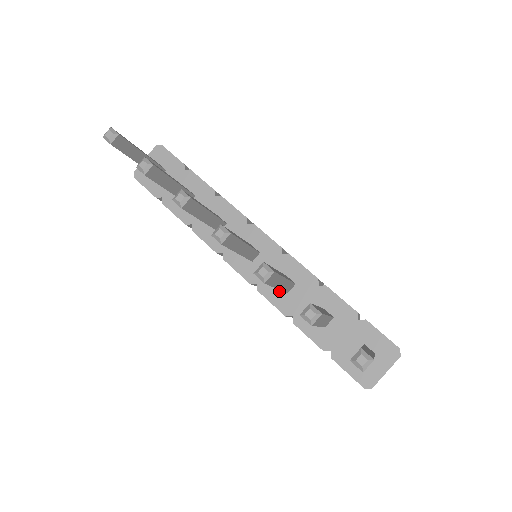
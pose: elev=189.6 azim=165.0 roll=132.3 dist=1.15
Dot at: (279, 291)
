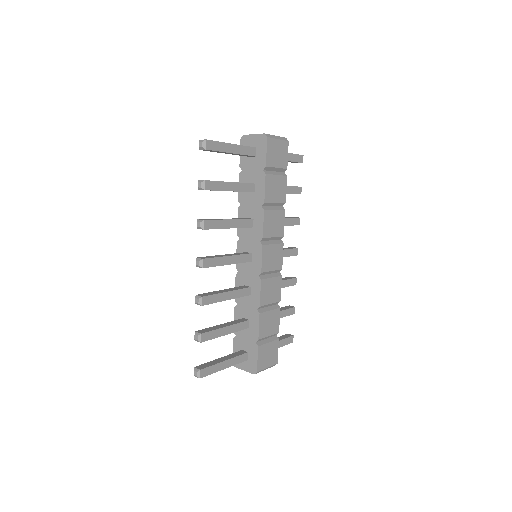
Dot at: occluded
